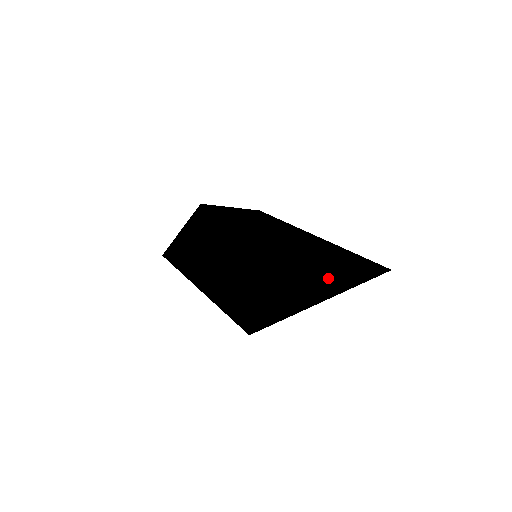
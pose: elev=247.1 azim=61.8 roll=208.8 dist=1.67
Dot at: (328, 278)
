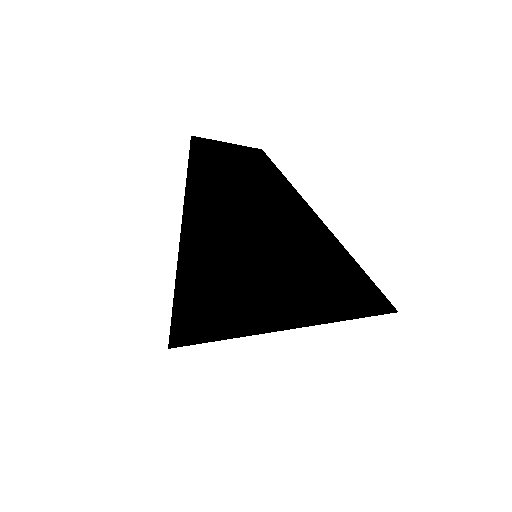
Dot at: occluded
